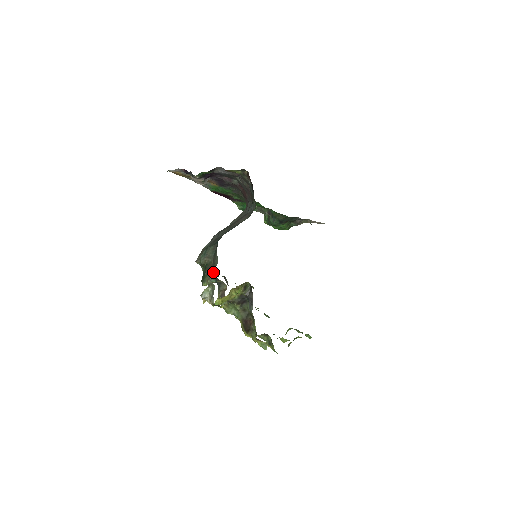
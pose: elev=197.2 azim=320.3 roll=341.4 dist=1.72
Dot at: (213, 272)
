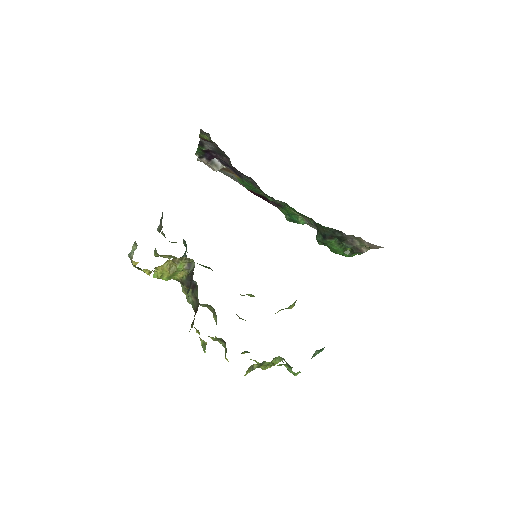
Dot at: occluded
